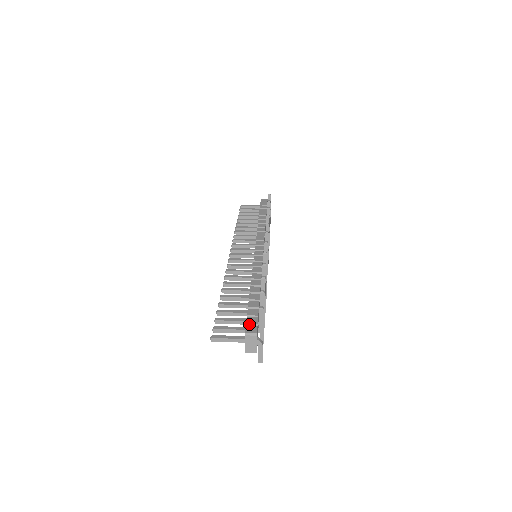
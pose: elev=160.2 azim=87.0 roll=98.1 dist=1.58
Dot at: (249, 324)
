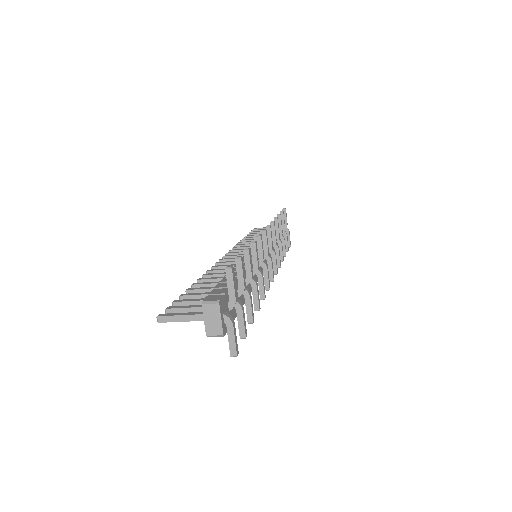
Dot at: (213, 294)
